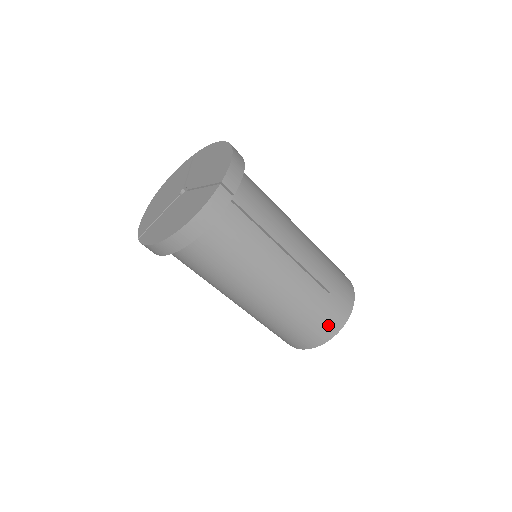
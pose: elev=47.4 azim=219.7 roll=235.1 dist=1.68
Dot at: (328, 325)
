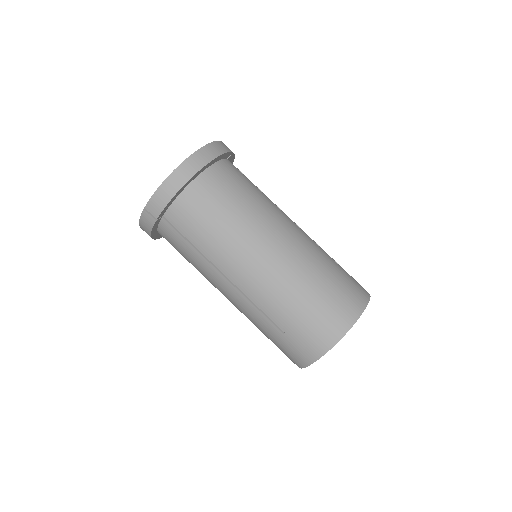
Dot at: (353, 292)
